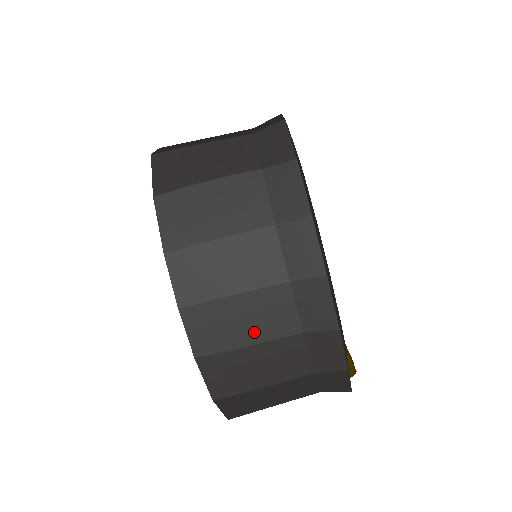
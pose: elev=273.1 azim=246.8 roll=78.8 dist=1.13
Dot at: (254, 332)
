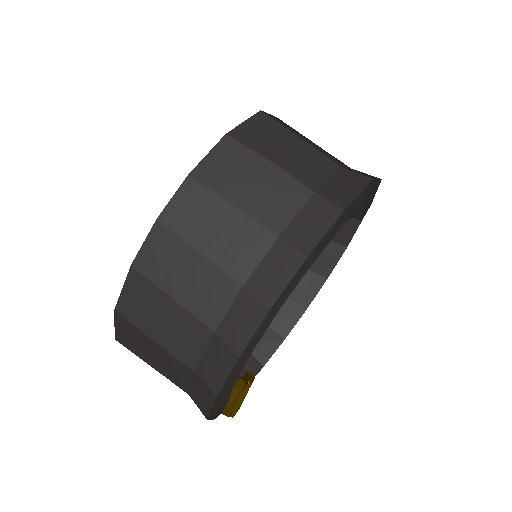
Dot at: (185, 293)
